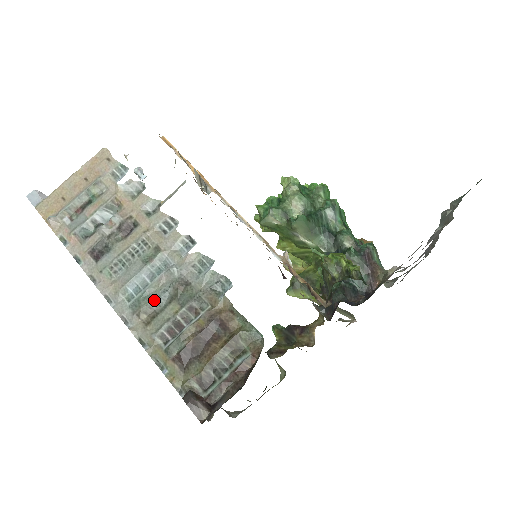
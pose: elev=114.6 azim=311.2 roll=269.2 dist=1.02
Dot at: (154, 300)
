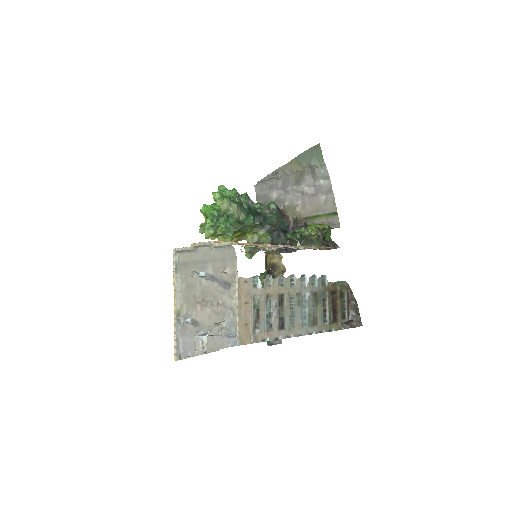
Dot at: (313, 313)
